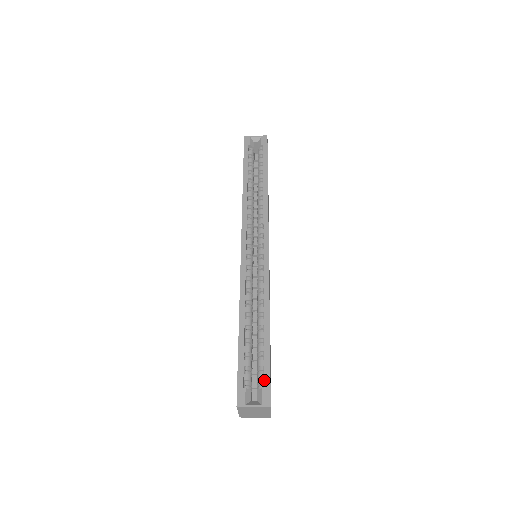
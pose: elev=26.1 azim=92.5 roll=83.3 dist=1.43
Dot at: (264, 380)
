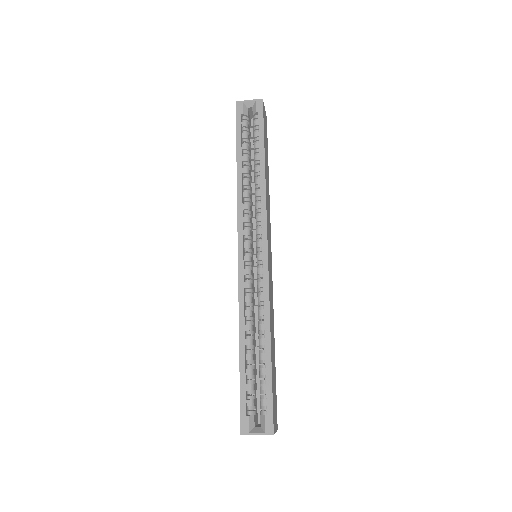
Dot at: (266, 407)
